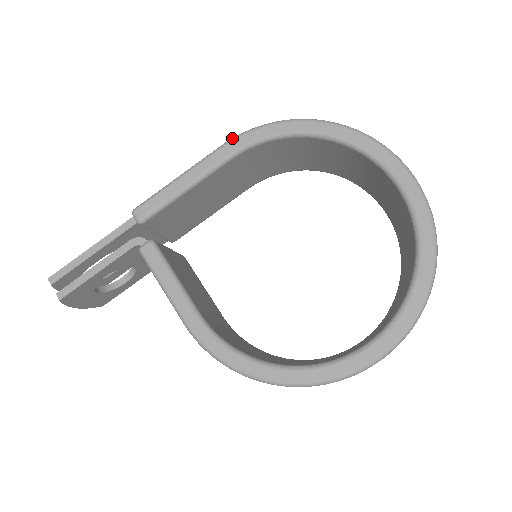
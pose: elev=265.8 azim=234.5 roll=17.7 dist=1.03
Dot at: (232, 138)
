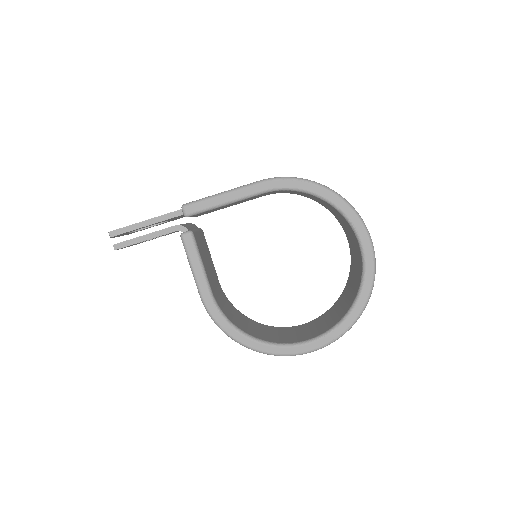
Dot at: (268, 179)
